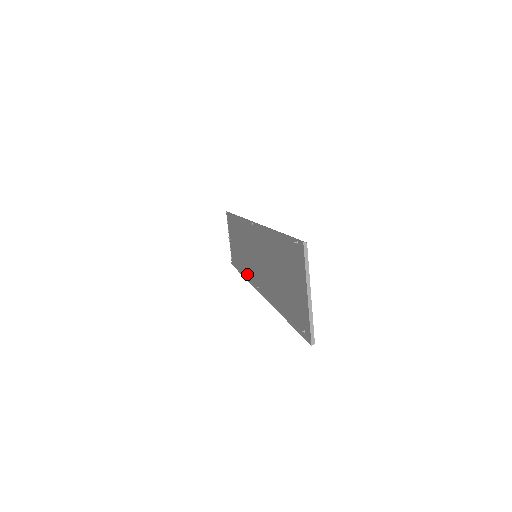
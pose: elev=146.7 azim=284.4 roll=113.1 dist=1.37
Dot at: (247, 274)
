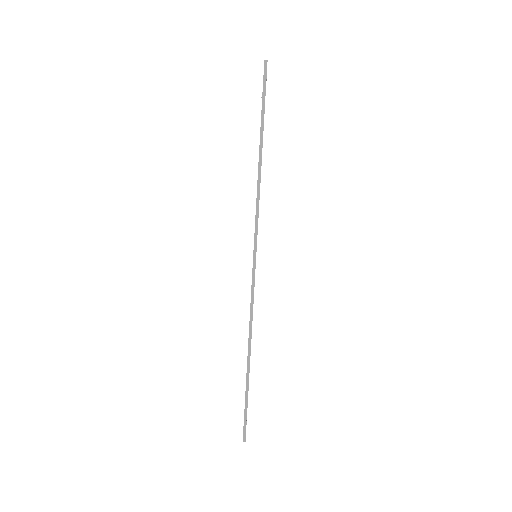
Dot at: occluded
